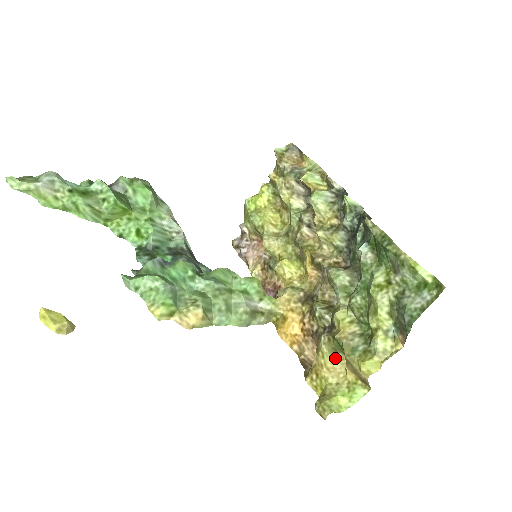
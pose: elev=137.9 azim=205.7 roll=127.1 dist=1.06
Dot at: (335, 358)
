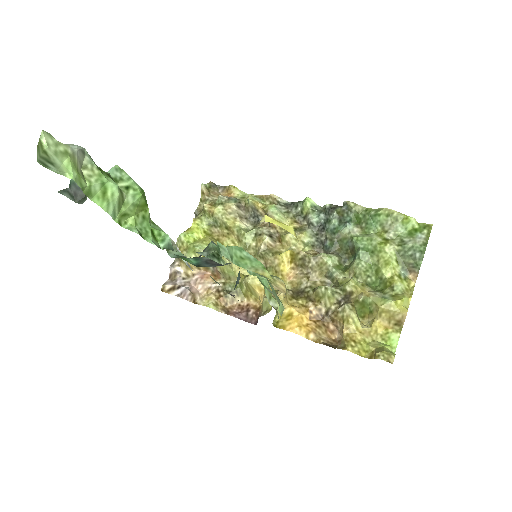
Dot at: (360, 321)
